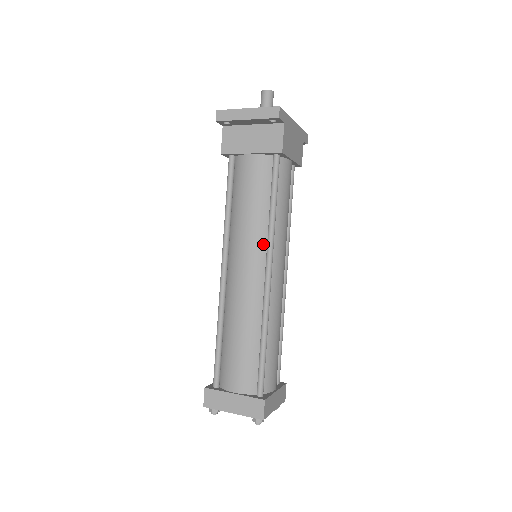
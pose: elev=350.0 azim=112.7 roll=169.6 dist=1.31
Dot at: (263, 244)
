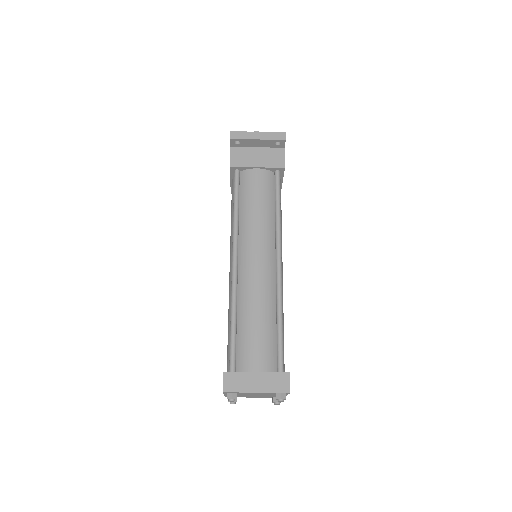
Dot at: (272, 238)
